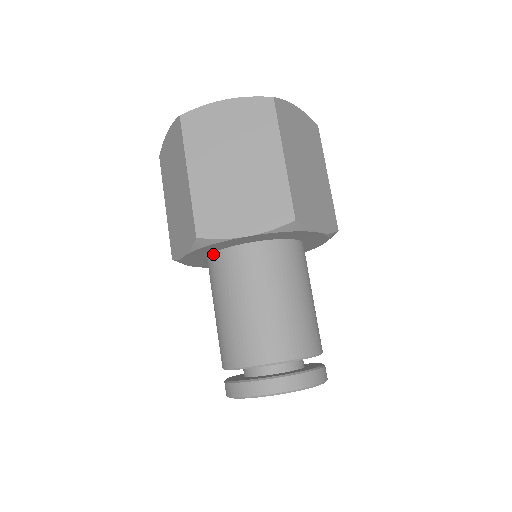
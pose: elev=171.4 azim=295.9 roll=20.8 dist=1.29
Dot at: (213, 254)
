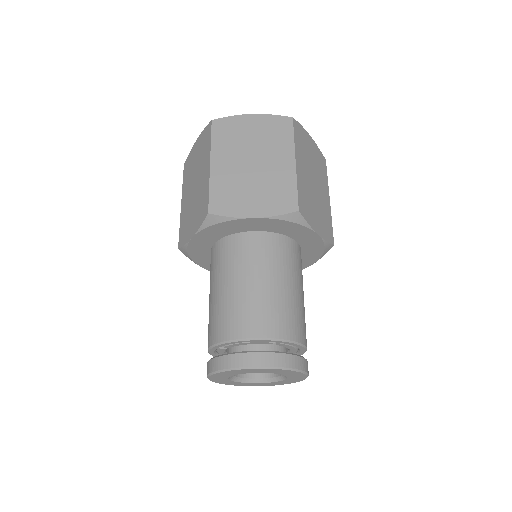
Dot at: (218, 241)
